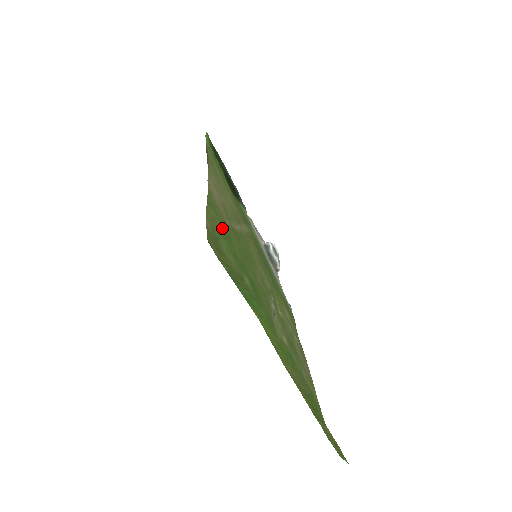
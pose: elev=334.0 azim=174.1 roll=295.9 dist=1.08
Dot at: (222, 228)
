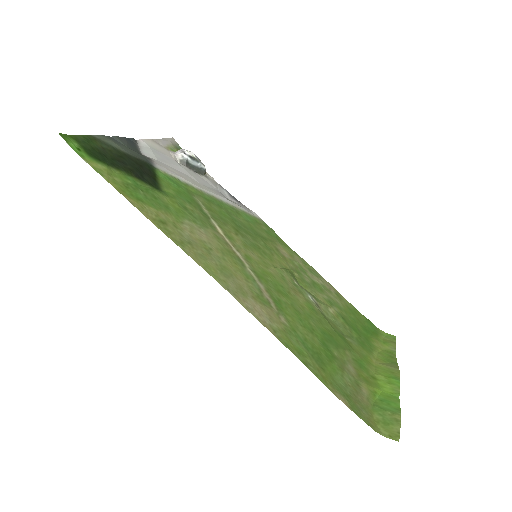
Dot at: (314, 357)
